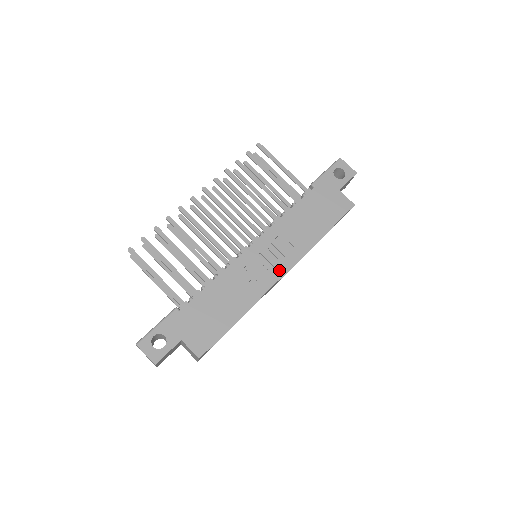
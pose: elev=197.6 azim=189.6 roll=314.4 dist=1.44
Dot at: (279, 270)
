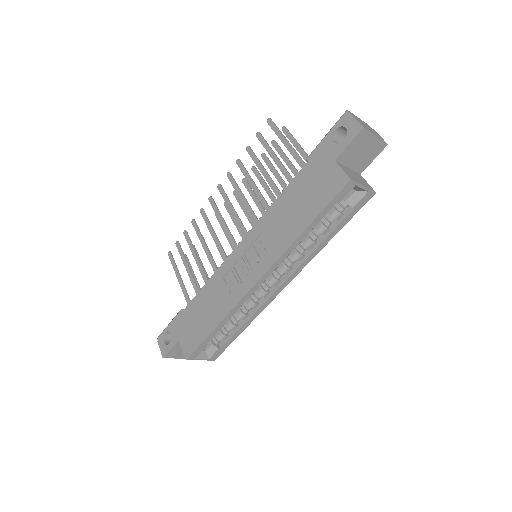
Dot at: (254, 275)
